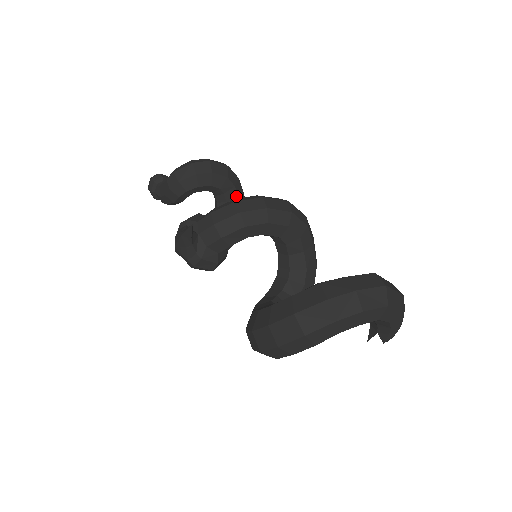
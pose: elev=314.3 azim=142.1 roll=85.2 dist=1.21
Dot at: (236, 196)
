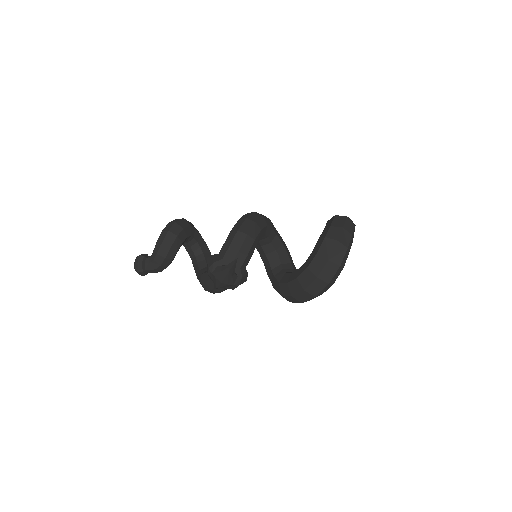
Dot at: (199, 234)
